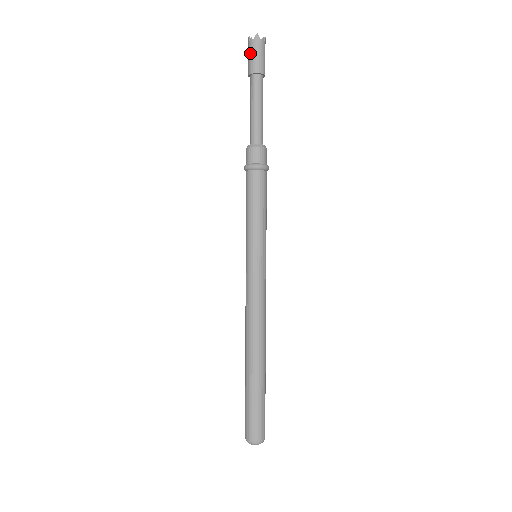
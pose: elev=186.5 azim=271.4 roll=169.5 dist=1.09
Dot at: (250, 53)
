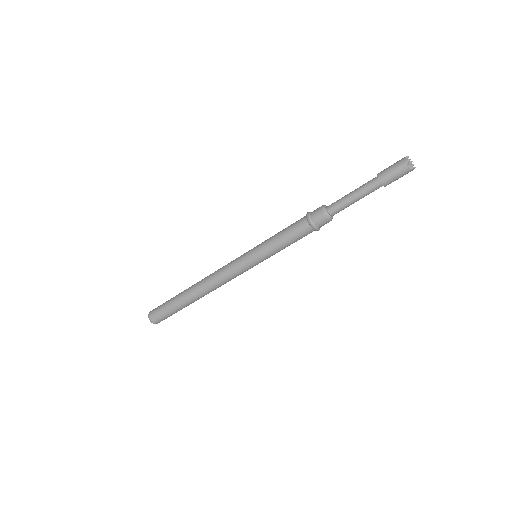
Dot at: (398, 173)
